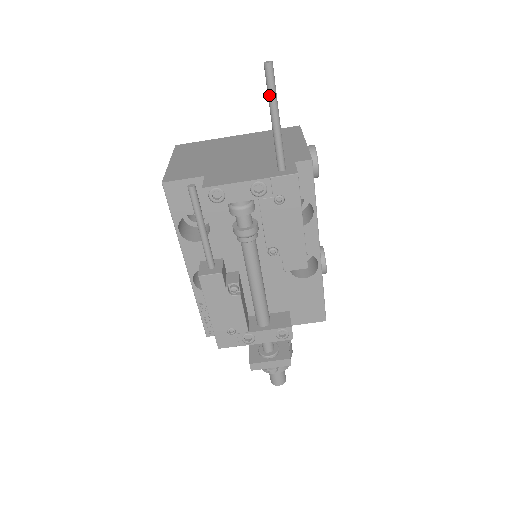
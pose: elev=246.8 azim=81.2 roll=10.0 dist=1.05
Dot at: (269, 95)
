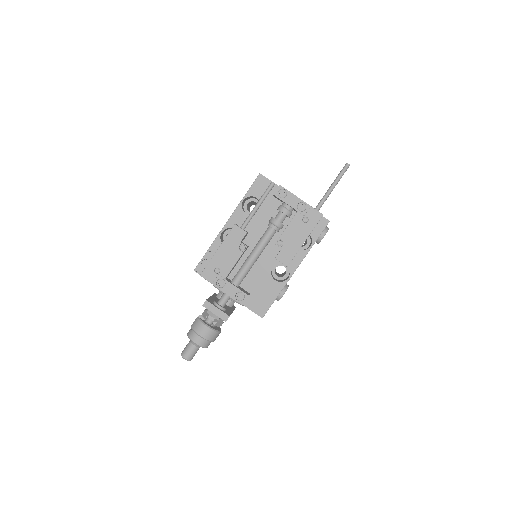
Dot at: (338, 175)
